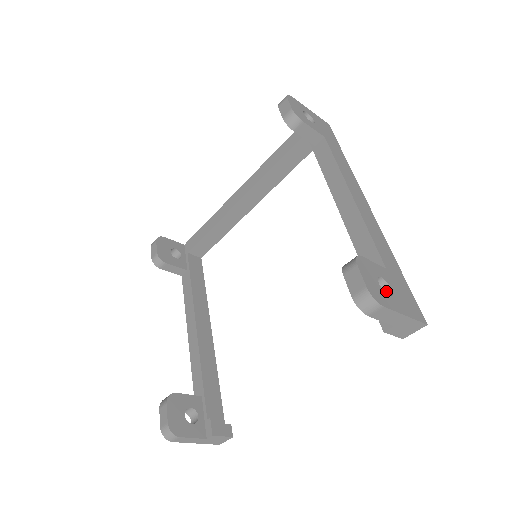
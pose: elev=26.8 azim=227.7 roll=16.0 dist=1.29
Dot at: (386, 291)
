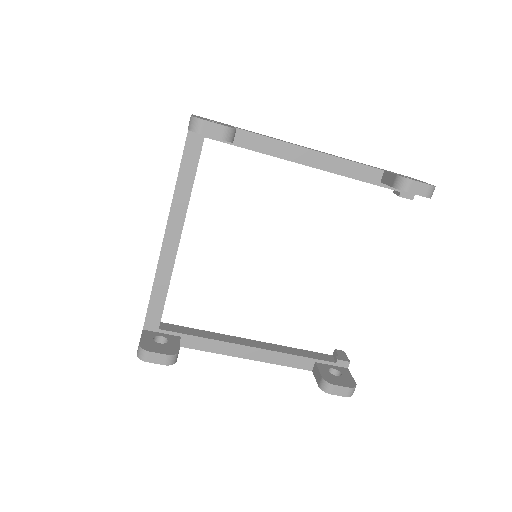
Dot at: occluded
